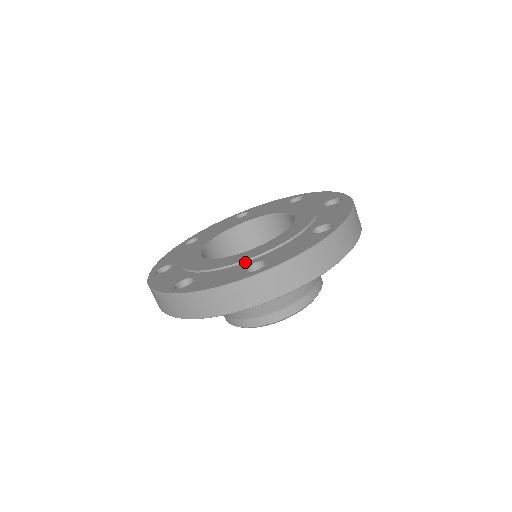
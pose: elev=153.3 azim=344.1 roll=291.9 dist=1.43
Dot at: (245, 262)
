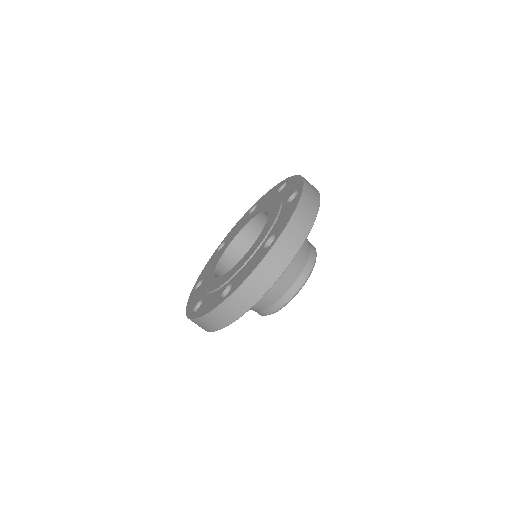
Dot at: (259, 248)
